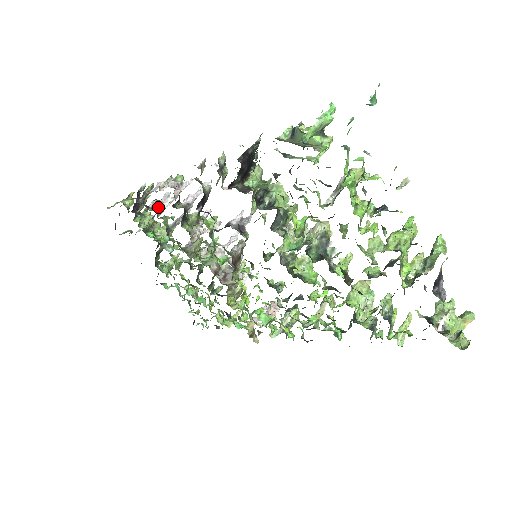
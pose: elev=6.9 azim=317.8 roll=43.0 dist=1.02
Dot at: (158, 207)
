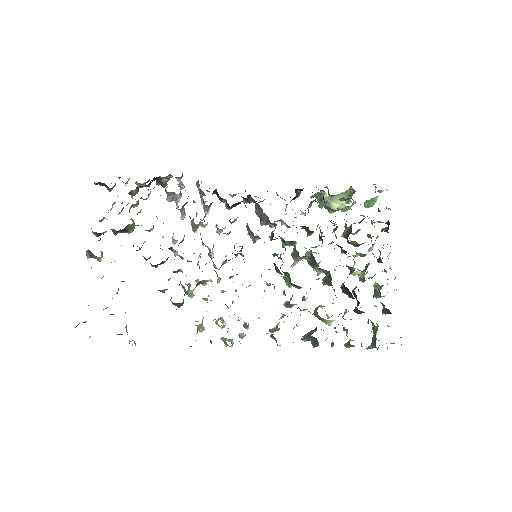
Dot at: (180, 191)
